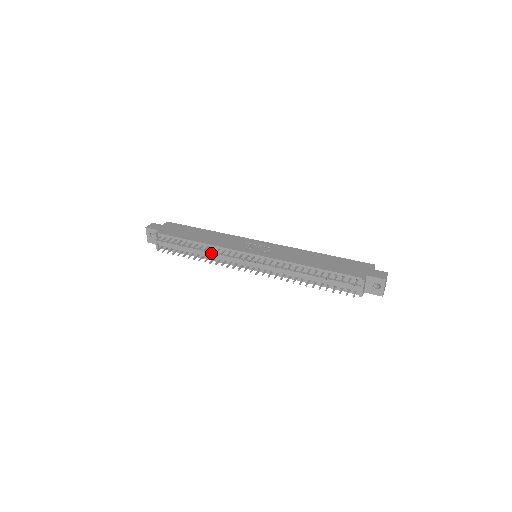
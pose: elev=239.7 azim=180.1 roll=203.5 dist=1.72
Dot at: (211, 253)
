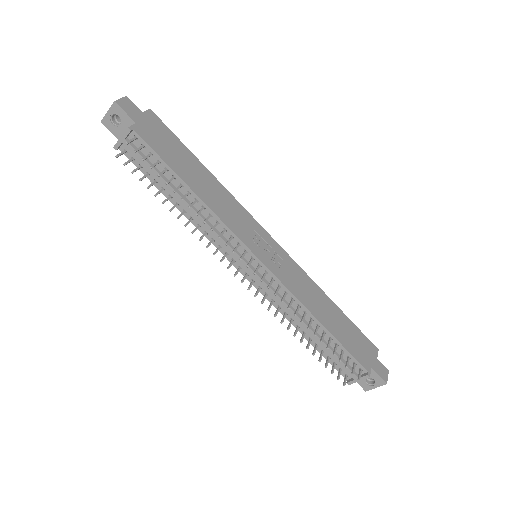
Dot at: (202, 219)
